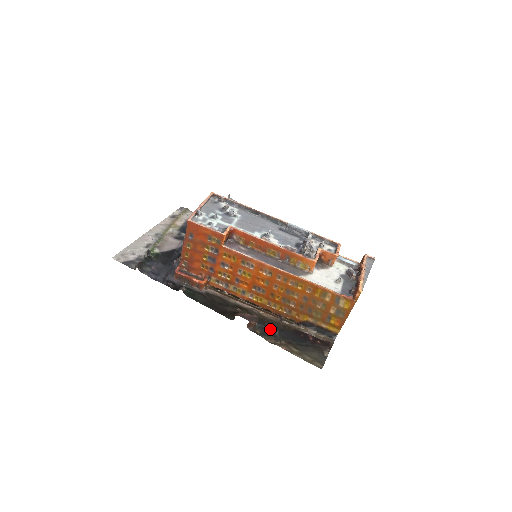
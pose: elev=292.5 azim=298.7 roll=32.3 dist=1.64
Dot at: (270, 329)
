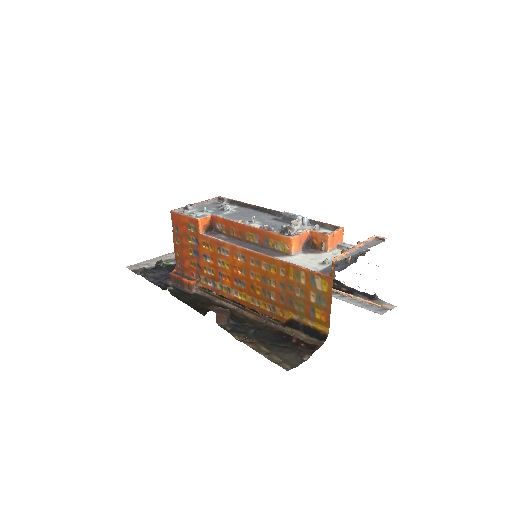
Dot at: (245, 327)
